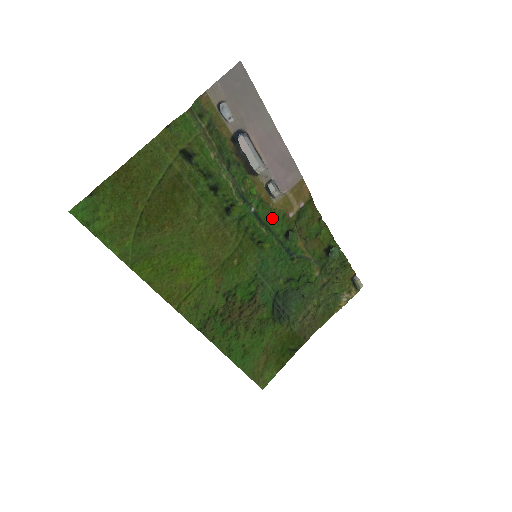
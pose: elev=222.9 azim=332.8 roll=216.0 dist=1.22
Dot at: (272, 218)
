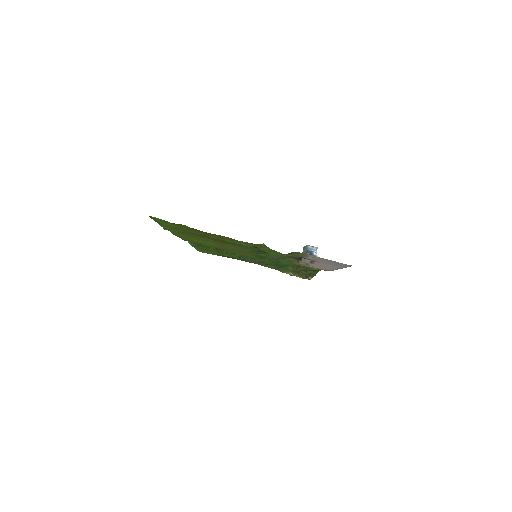
Dot at: (286, 262)
